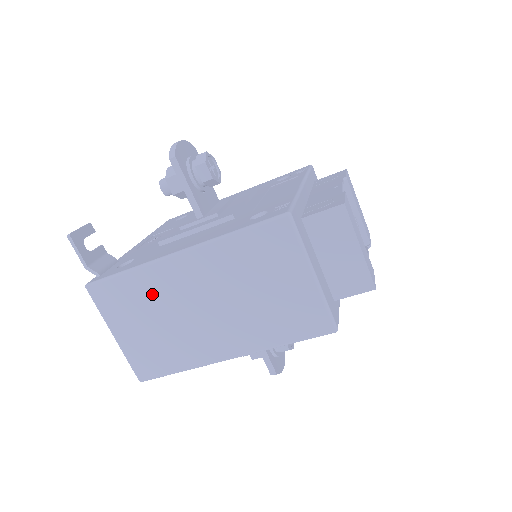
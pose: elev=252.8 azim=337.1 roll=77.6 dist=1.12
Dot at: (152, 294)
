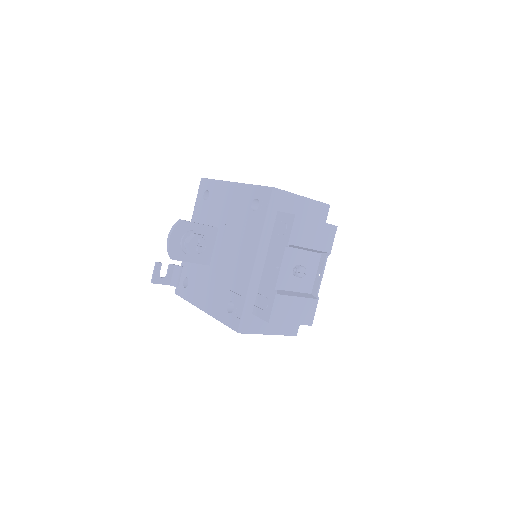
Dot at: occluded
